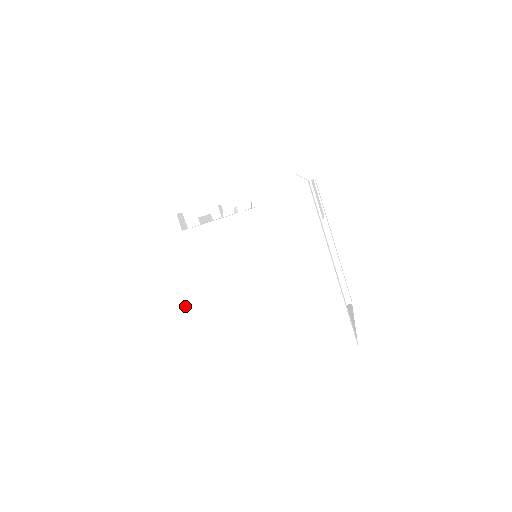
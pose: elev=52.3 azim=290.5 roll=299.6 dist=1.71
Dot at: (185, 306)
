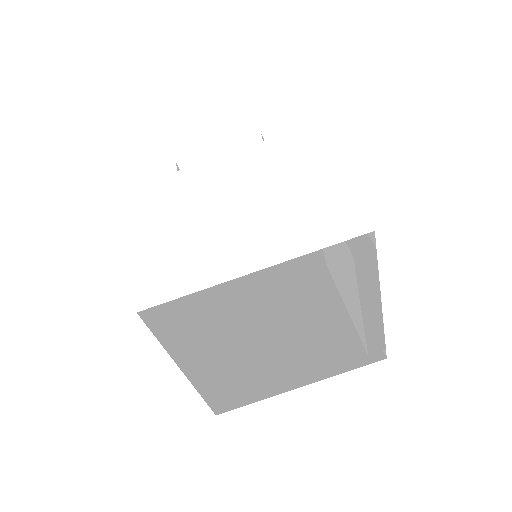
Dot at: (158, 227)
